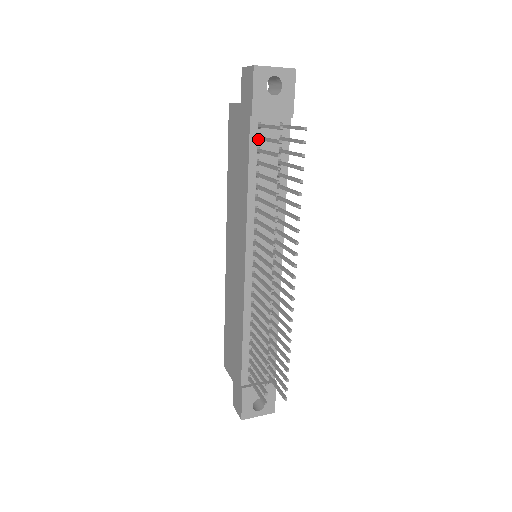
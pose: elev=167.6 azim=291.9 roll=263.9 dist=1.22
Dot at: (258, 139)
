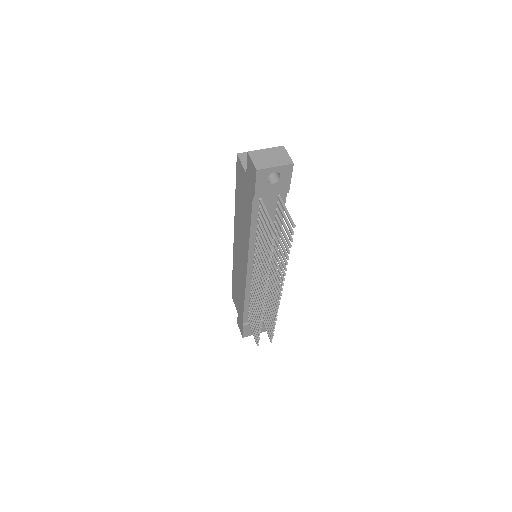
Dot at: (259, 209)
